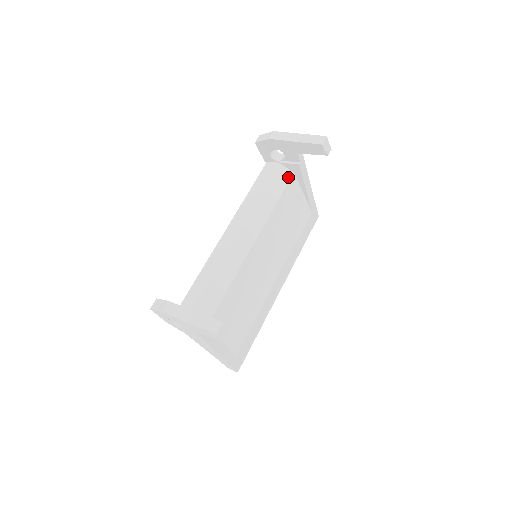
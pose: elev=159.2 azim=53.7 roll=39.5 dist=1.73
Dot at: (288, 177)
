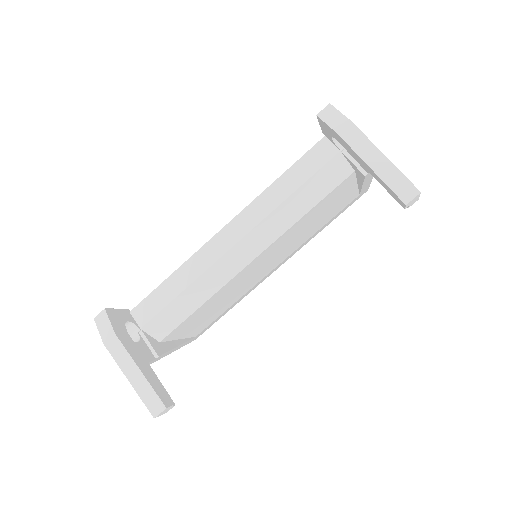
Dot at: (343, 176)
